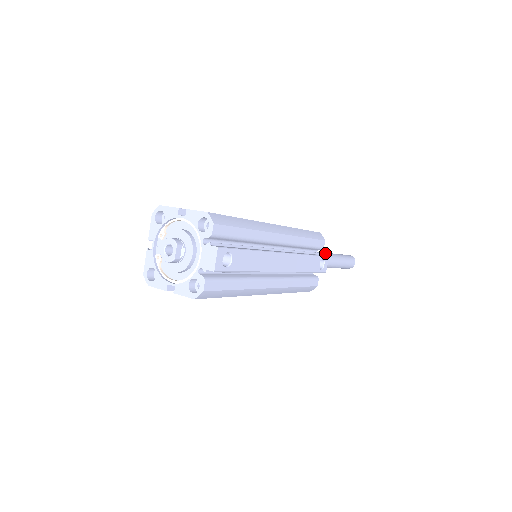
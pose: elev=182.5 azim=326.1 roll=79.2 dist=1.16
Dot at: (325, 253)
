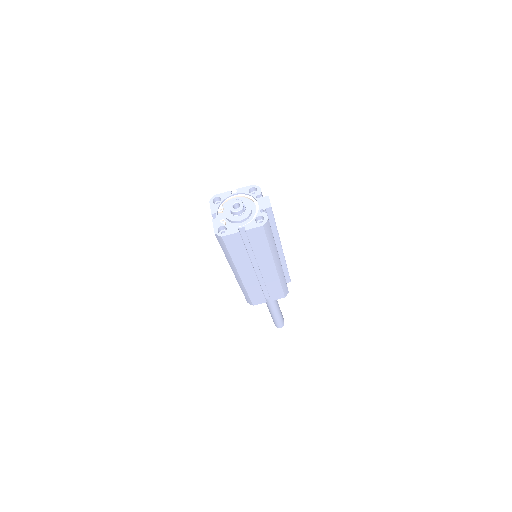
Dot at: occluded
